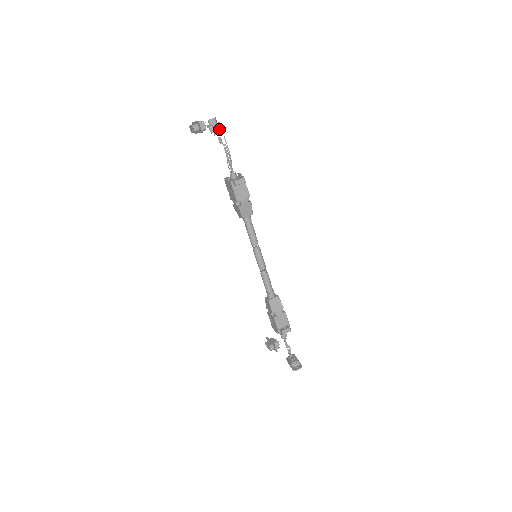
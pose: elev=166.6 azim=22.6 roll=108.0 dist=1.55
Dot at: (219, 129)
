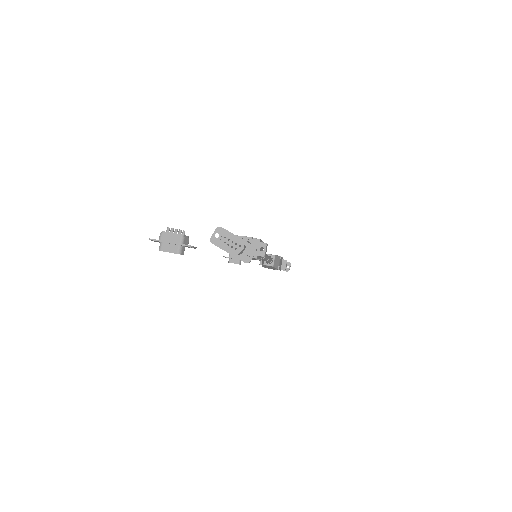
Dot at: (247, 246)
